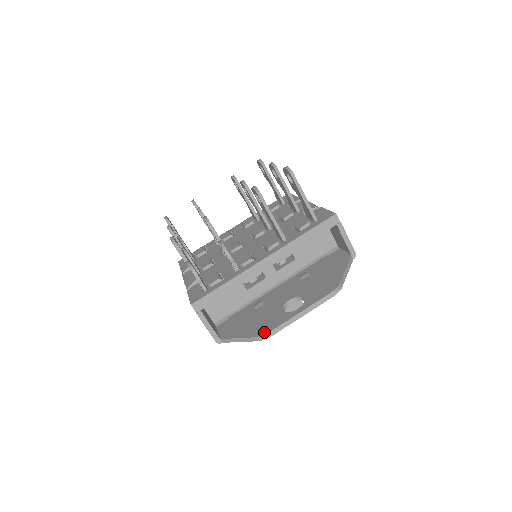
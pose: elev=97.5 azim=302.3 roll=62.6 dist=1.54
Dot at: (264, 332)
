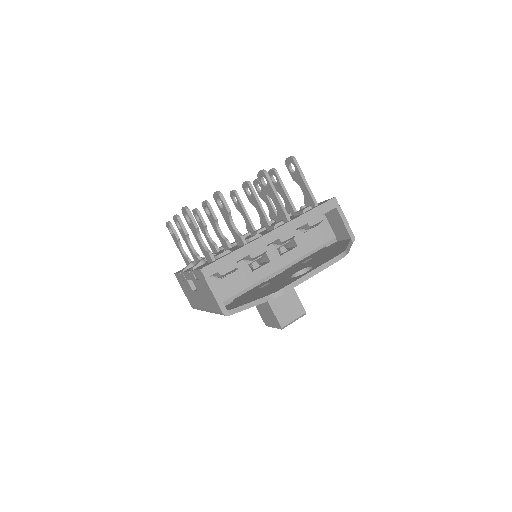
Dot at: (276, 290)
